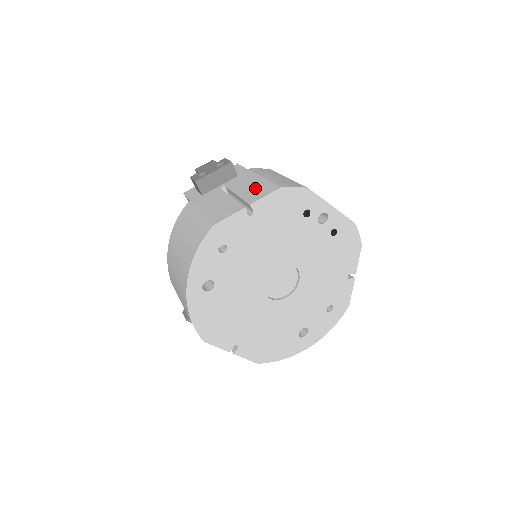
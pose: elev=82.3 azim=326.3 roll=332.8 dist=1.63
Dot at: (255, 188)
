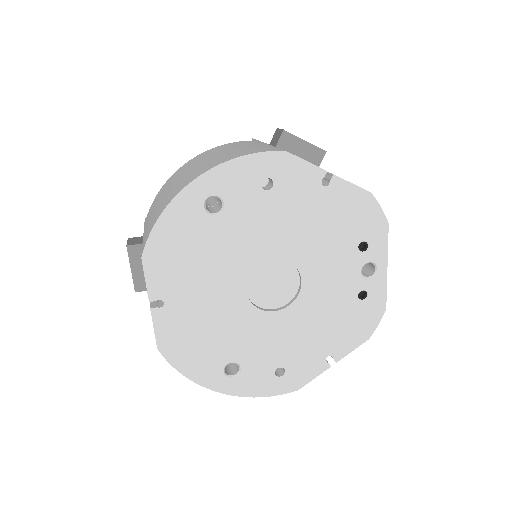
Dot at: occluded
